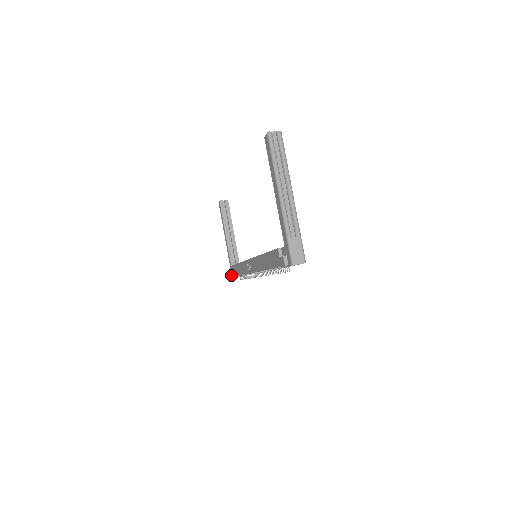
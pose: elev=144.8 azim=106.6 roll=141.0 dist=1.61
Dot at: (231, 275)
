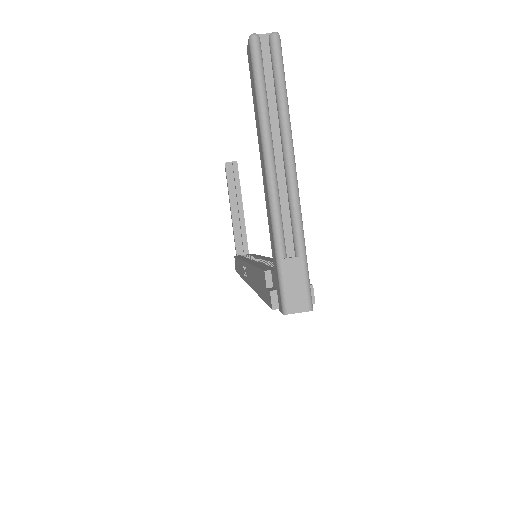
Dot at: (235, 268)
